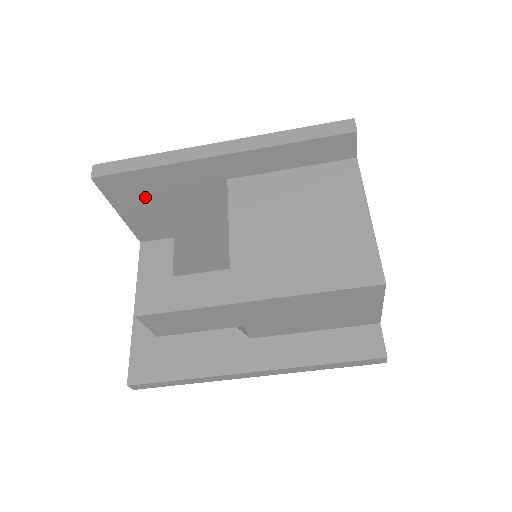
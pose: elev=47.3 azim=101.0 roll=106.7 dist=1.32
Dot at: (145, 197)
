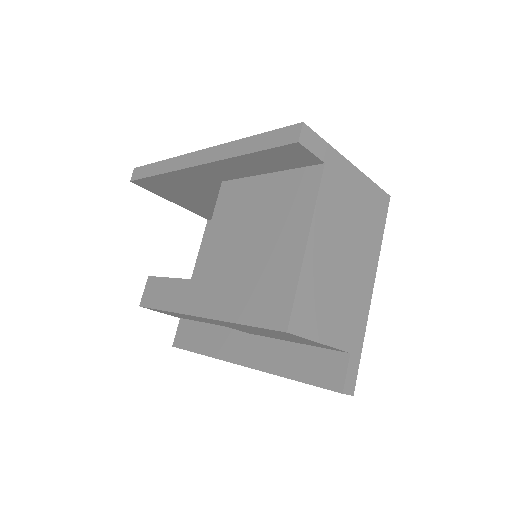
Dot at: (177, 192)
